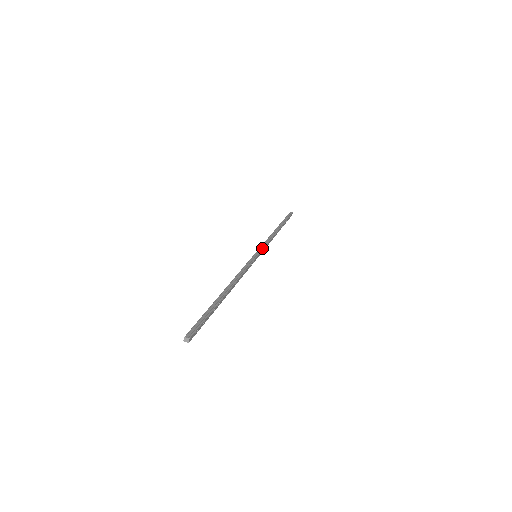
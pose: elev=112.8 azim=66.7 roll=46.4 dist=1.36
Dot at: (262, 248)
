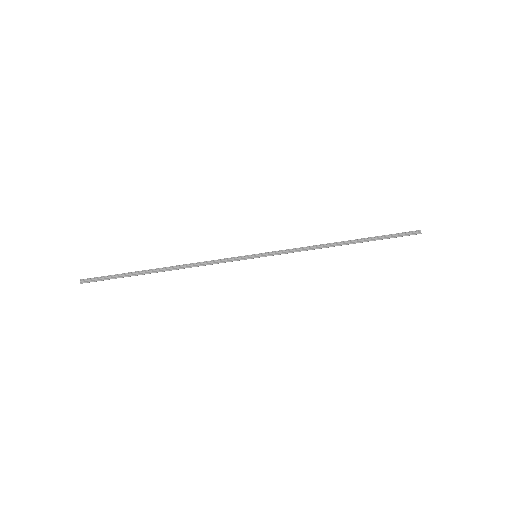
Dot at: (275, 254)
